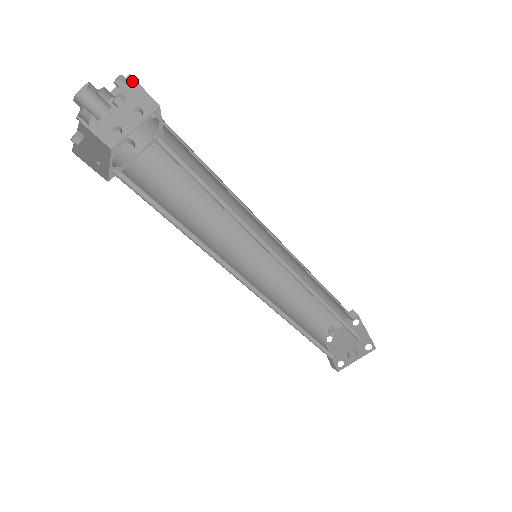
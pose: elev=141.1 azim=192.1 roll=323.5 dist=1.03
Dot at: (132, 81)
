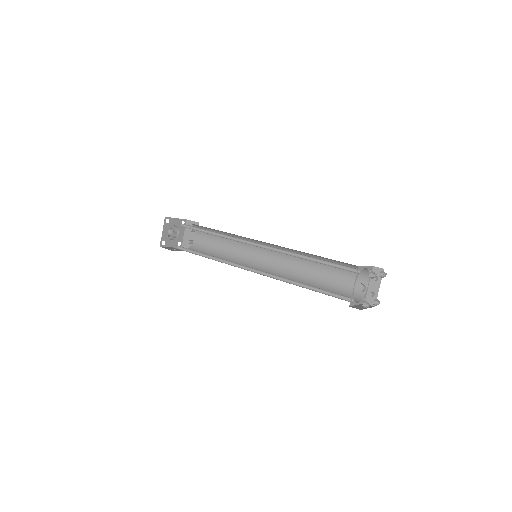
Dot at: (188, 221)
